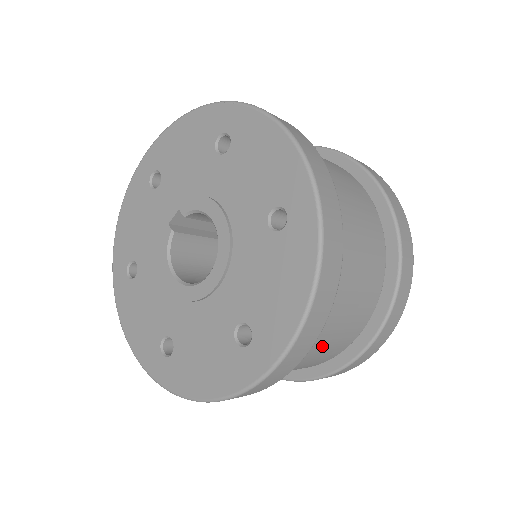
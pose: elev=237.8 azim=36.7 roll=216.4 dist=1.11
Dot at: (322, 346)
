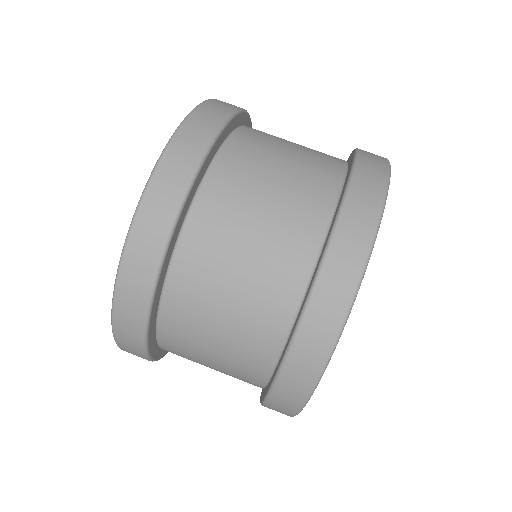
Dot at: (215, 326)
